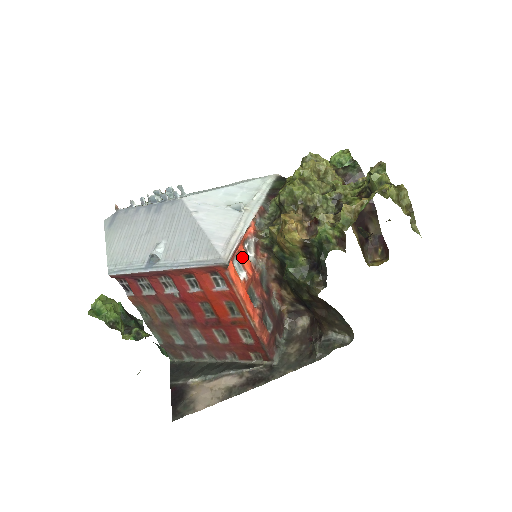
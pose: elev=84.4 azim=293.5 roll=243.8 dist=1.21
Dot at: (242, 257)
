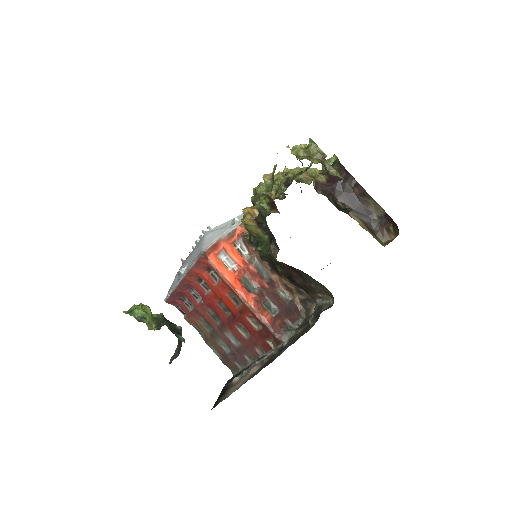
Dot at: (230, 253)
